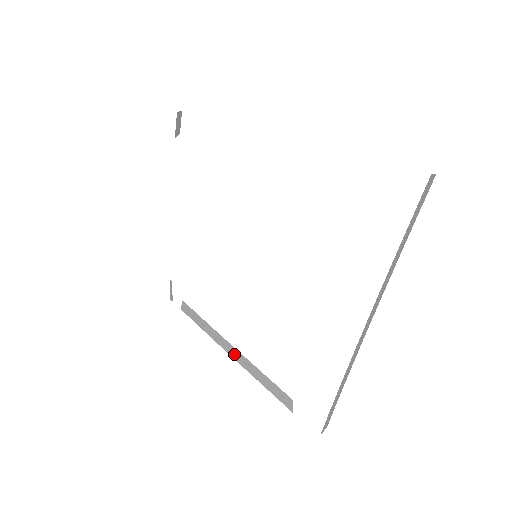
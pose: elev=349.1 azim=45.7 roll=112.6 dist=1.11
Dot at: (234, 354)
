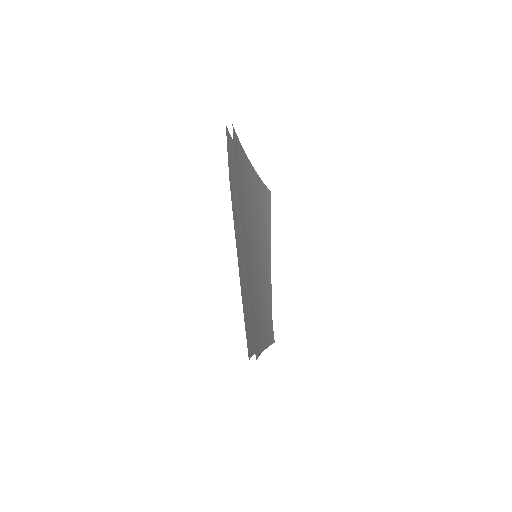
Dot at: occluded
